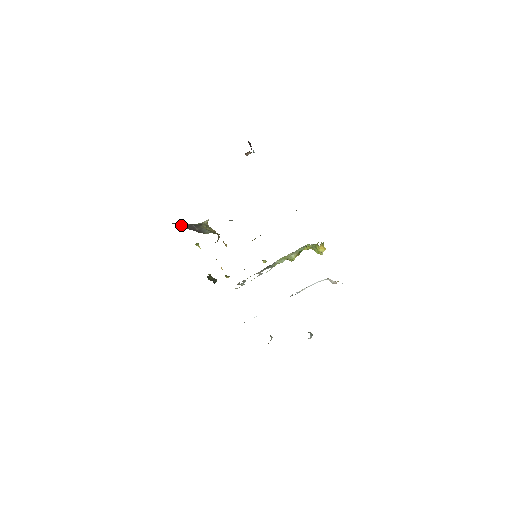
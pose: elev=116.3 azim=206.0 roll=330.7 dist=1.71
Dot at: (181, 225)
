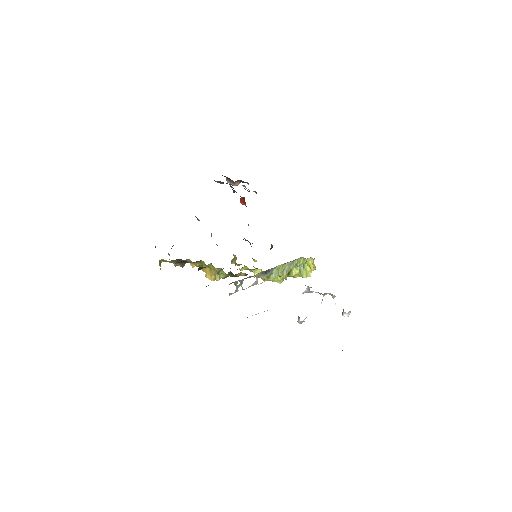
Dot at: occluded
